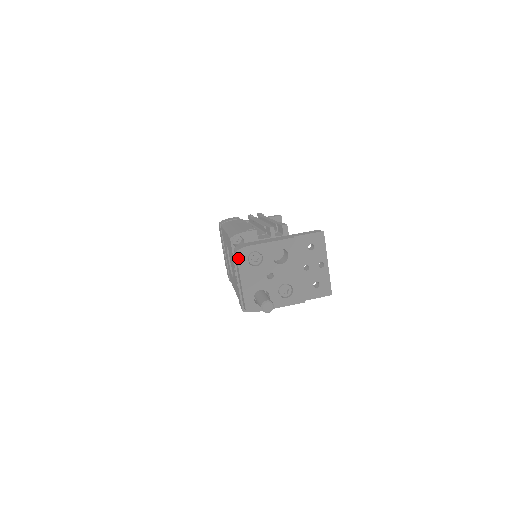
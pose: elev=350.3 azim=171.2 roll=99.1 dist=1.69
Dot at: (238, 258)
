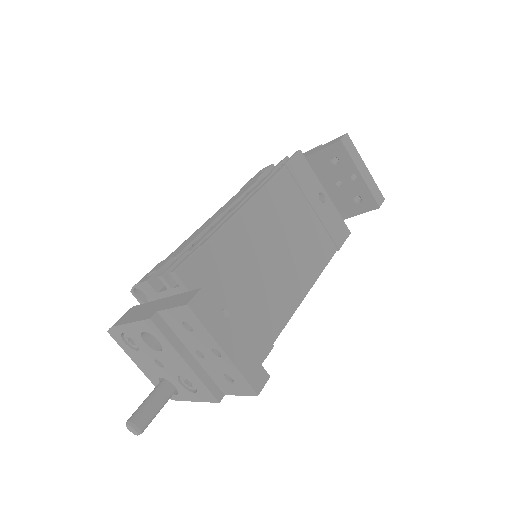
Dot at: (115, 339)
